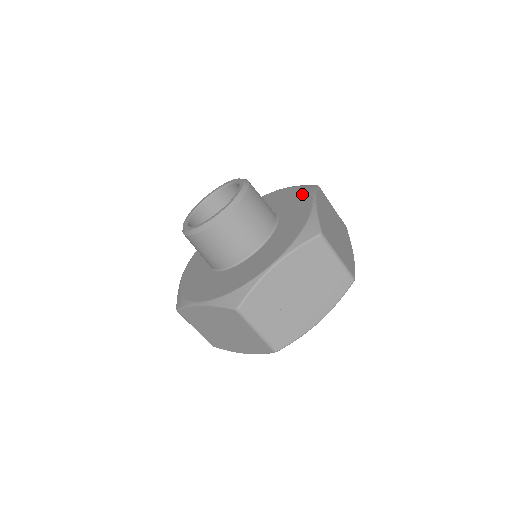
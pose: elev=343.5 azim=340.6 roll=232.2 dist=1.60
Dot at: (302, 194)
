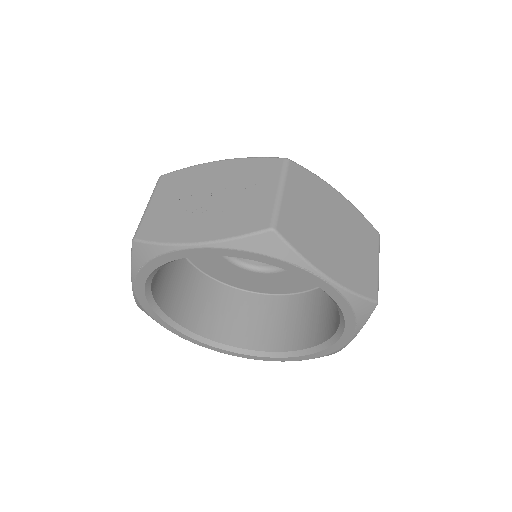
Dot at: occluded
